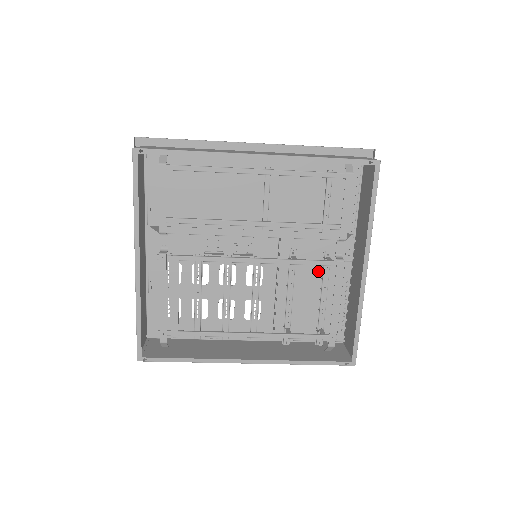
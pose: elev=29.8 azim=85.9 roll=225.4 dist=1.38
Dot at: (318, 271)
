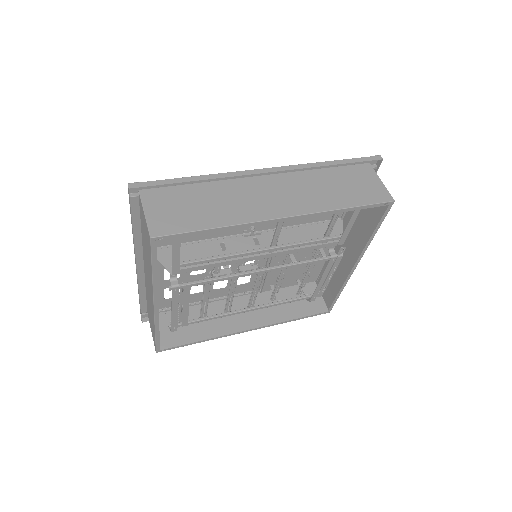
Dot at: occluded
